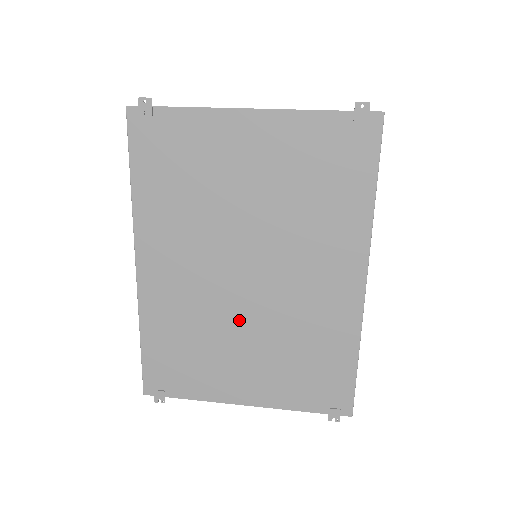
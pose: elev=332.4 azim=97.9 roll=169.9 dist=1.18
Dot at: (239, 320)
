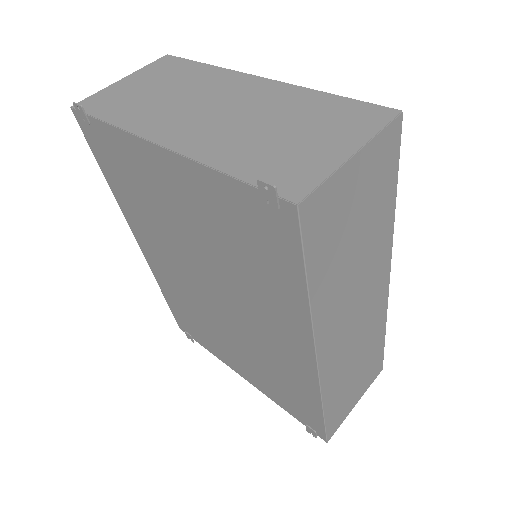
Dot at: (220, 323)
